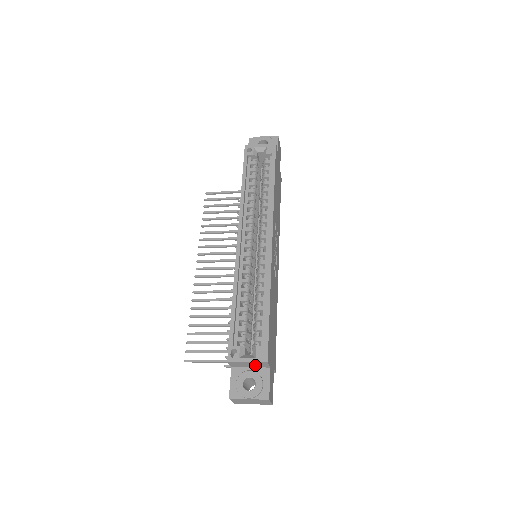
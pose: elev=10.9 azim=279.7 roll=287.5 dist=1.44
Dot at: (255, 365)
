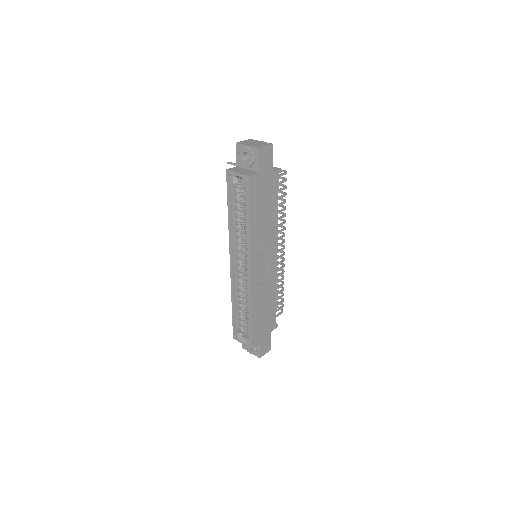
Dot at: occluded
